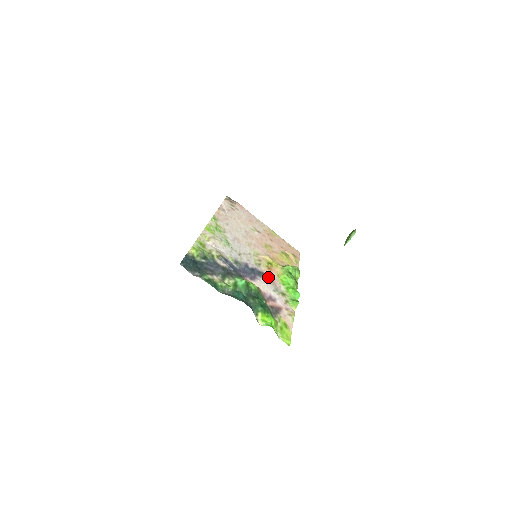
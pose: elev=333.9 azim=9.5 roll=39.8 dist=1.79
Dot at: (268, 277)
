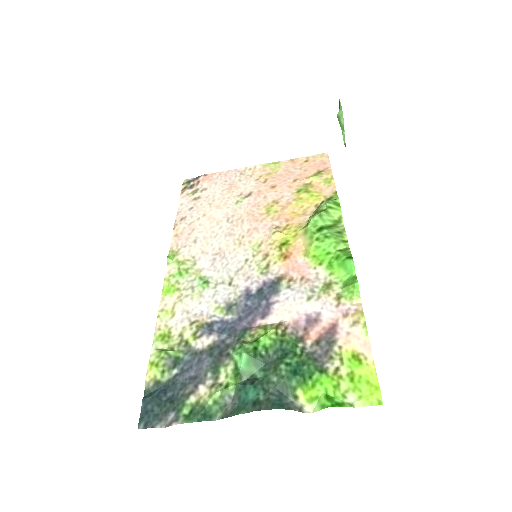
Dot at: (290, 278)
